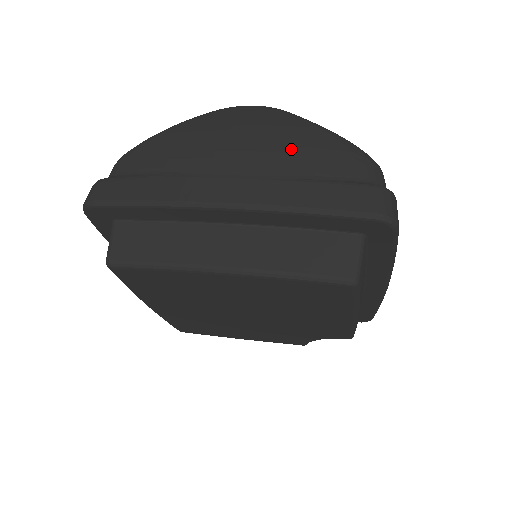
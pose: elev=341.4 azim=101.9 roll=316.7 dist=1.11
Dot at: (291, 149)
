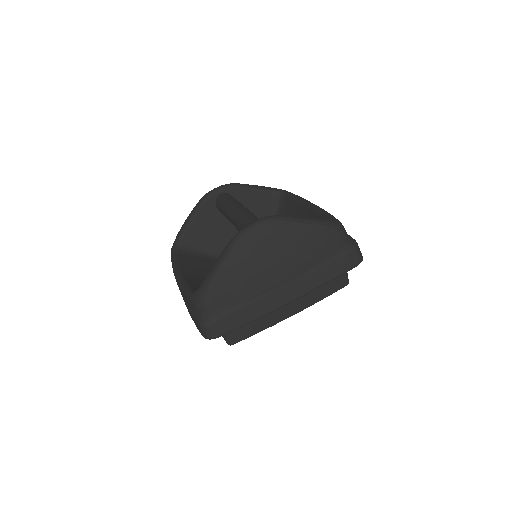
Dot at: (305, 252)
